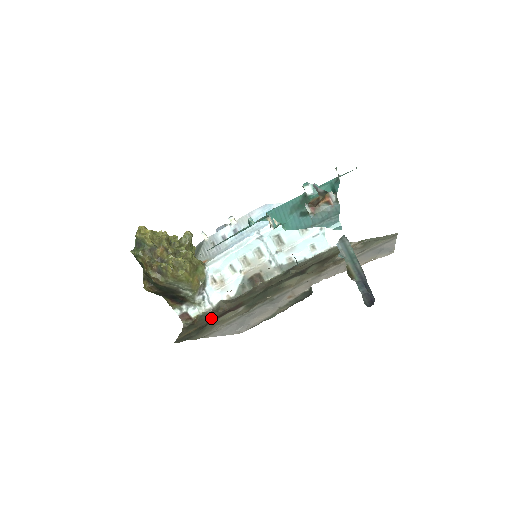
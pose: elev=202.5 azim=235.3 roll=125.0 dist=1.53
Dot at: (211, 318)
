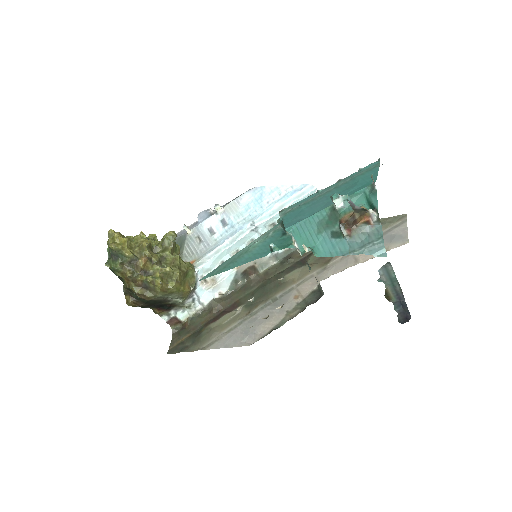
Dot at: (205, 321)
